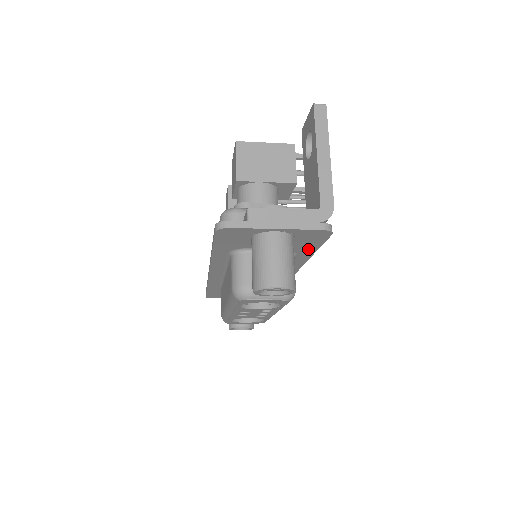
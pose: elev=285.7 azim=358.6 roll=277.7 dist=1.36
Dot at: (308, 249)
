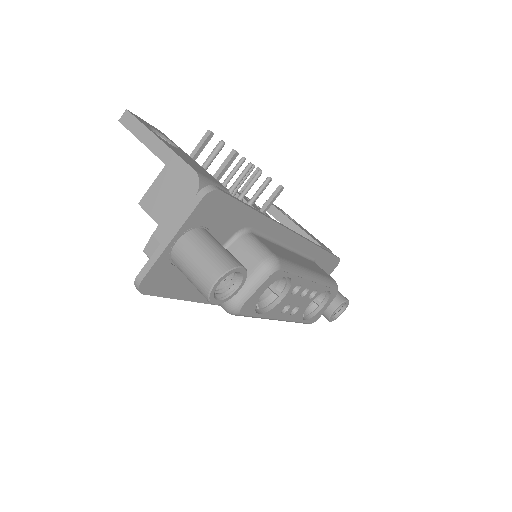
Dot at: (242, 216)
